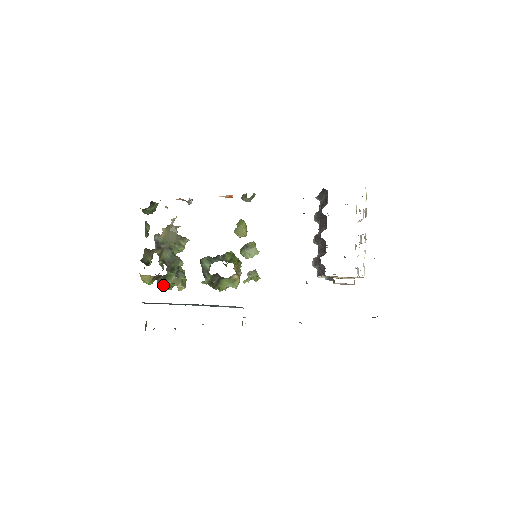
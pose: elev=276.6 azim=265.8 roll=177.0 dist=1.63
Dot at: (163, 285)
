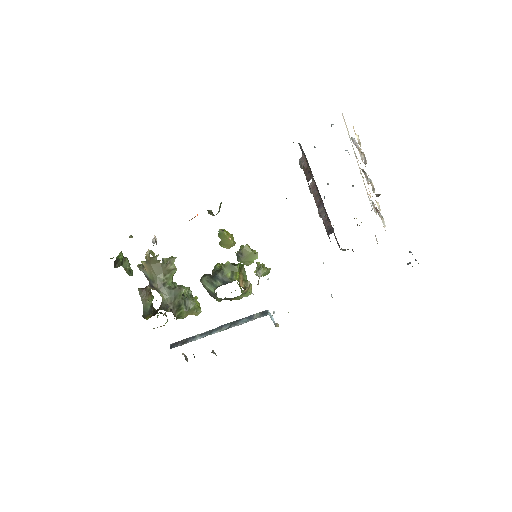
Dot at: occluded
